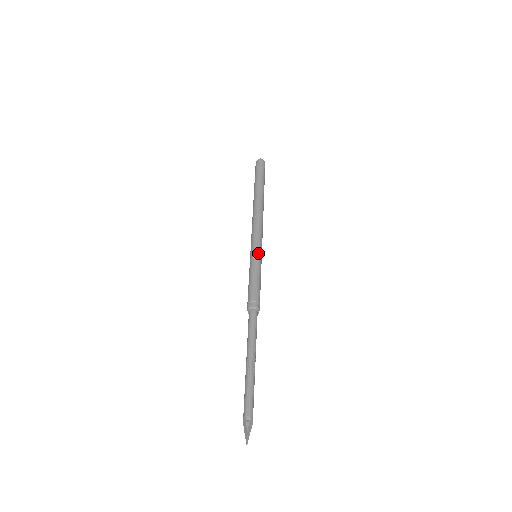
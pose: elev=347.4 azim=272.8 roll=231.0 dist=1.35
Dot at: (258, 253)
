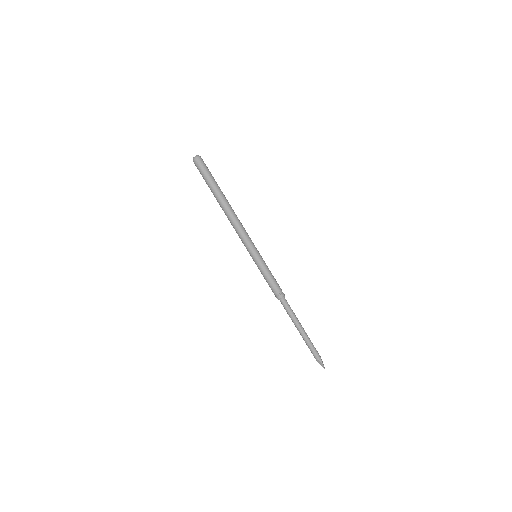
Dot at: (259, 255)
